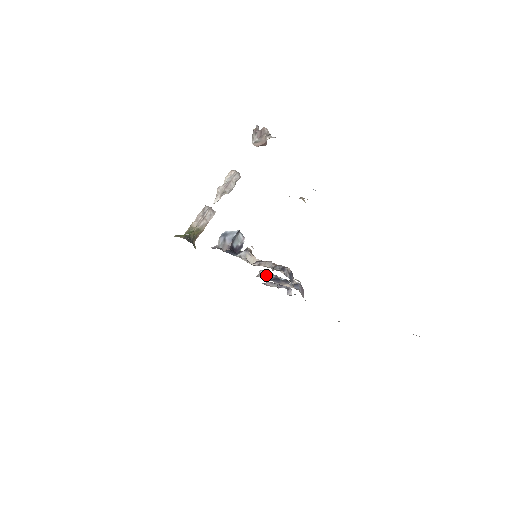
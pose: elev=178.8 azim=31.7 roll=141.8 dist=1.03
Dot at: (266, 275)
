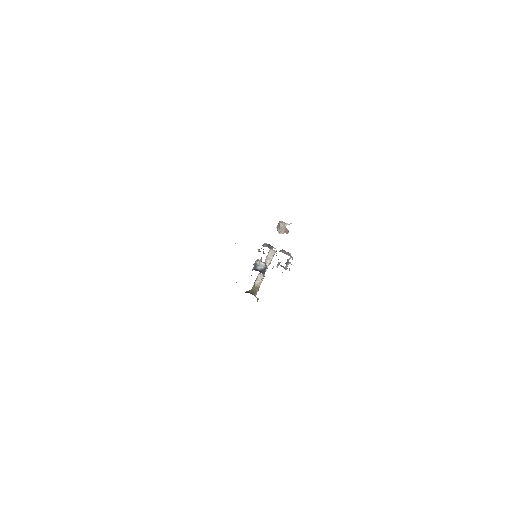
Dot at: occluded
